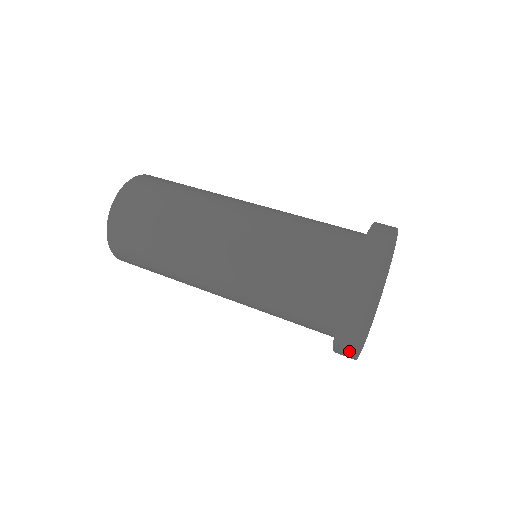
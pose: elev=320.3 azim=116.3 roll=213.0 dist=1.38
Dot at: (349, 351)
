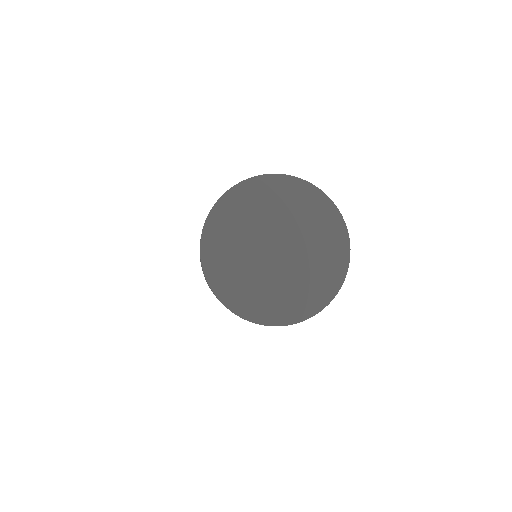
Dot at: occluded
